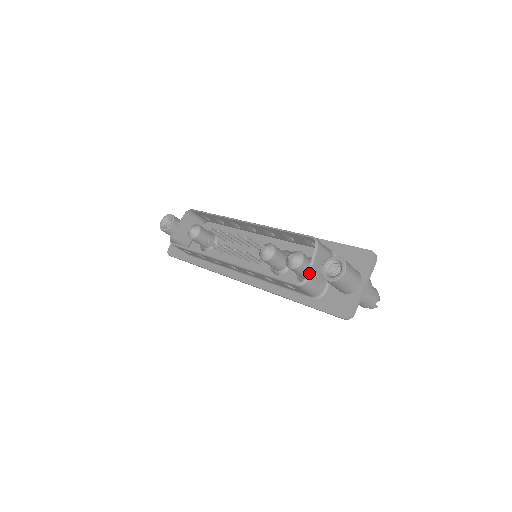
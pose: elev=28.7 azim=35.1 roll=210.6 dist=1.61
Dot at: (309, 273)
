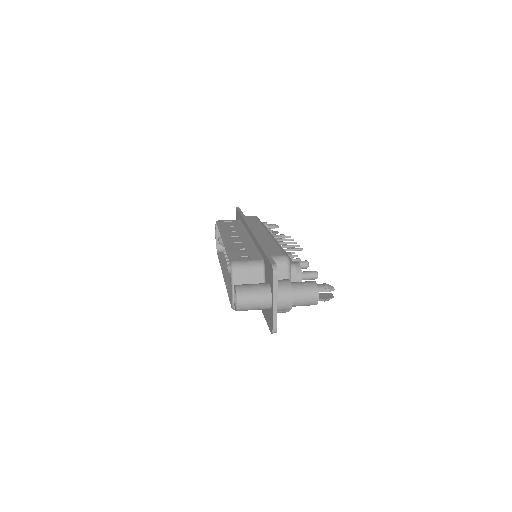
Dot at: (233, 299)
